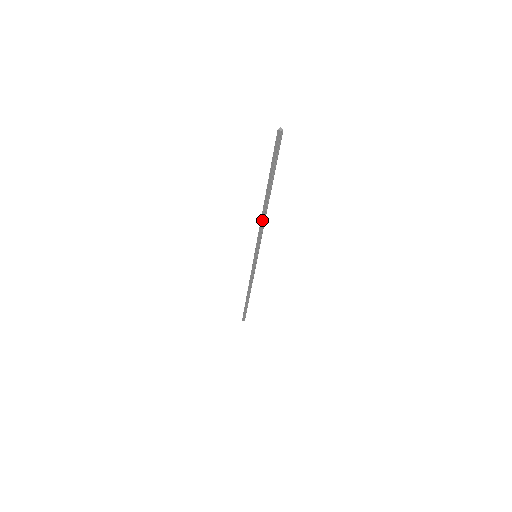
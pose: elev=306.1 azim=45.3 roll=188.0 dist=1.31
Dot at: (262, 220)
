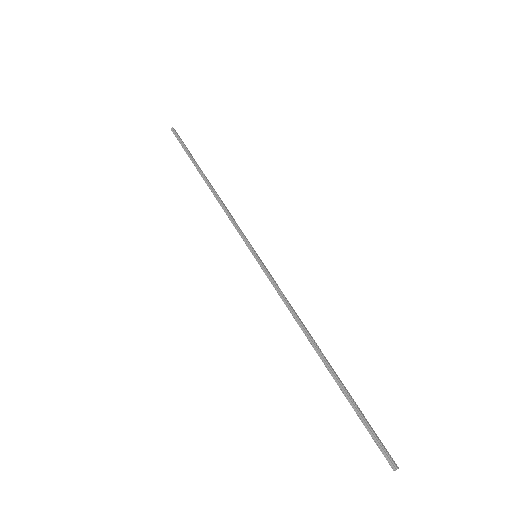
Dot at: (298, 324)
